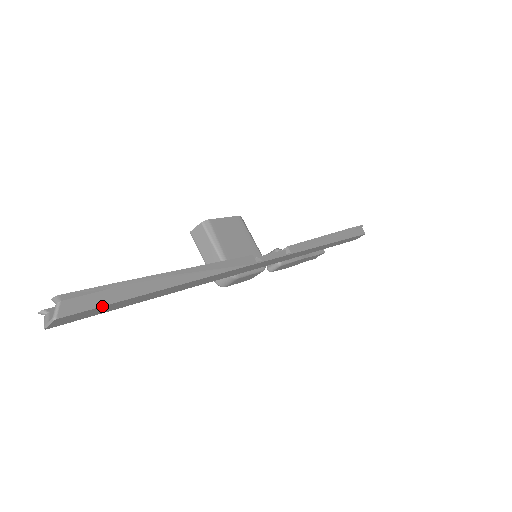
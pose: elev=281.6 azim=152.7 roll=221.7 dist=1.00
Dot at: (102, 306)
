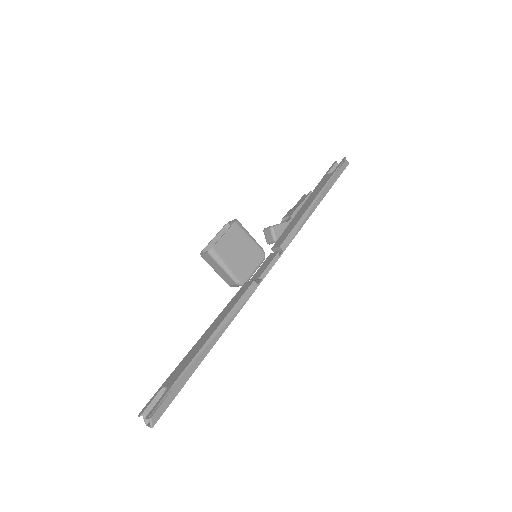
Dot at: occluded
